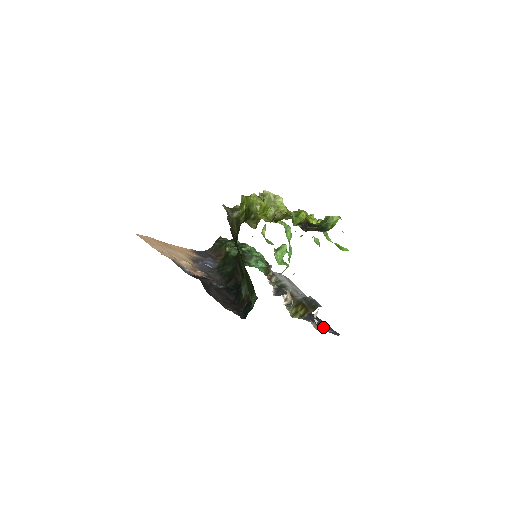
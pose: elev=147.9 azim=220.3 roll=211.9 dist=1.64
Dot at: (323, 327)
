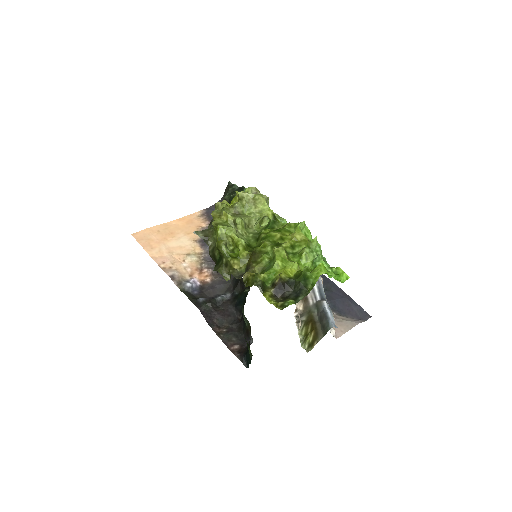
Dot at: (347, 320)
